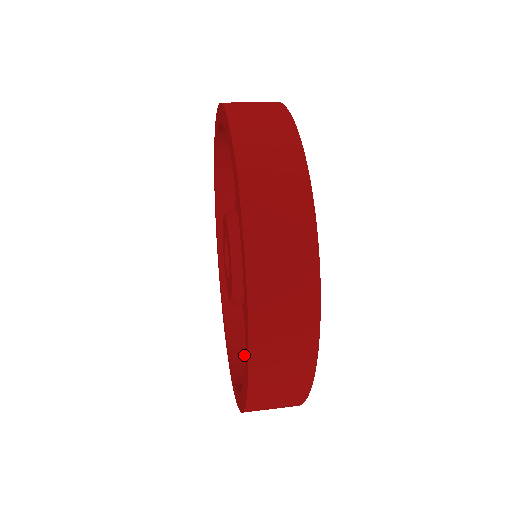
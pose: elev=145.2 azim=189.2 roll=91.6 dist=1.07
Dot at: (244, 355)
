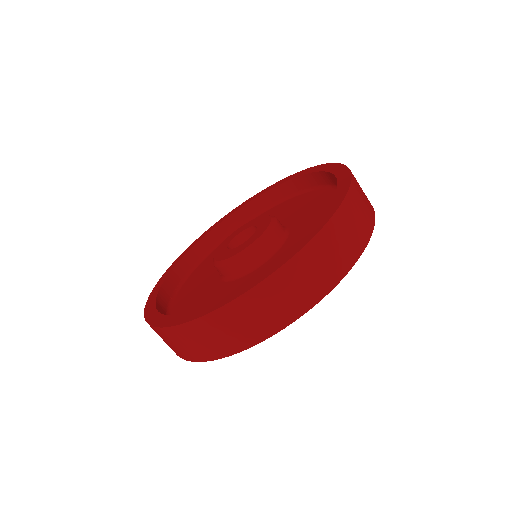
Dot at: occluded
